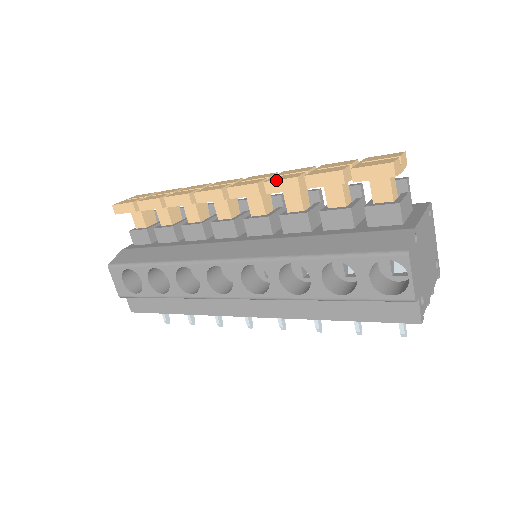
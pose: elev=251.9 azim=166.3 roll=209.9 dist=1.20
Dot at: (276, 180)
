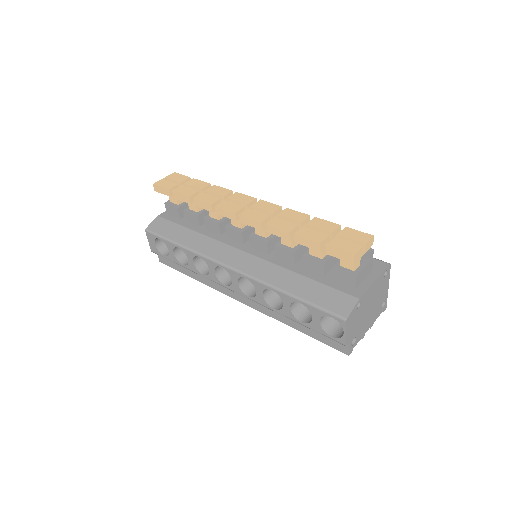
Dot at: (274, 227)
